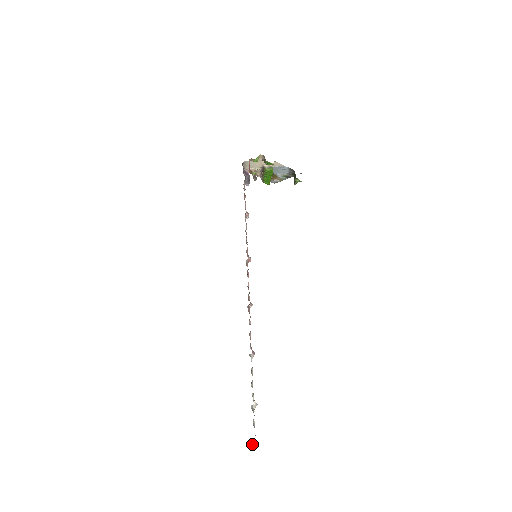
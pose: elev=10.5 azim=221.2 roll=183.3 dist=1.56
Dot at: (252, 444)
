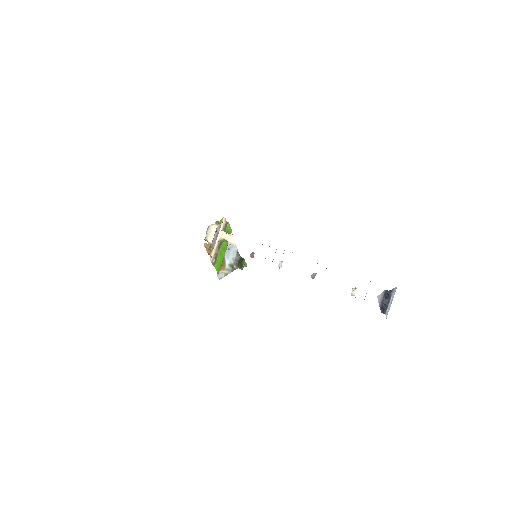
Dot at: (387, 299)
